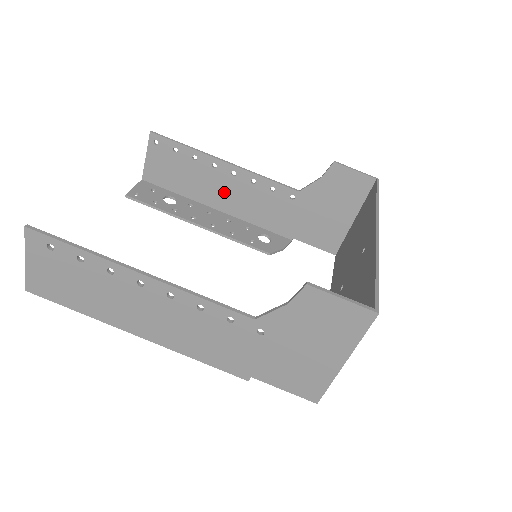
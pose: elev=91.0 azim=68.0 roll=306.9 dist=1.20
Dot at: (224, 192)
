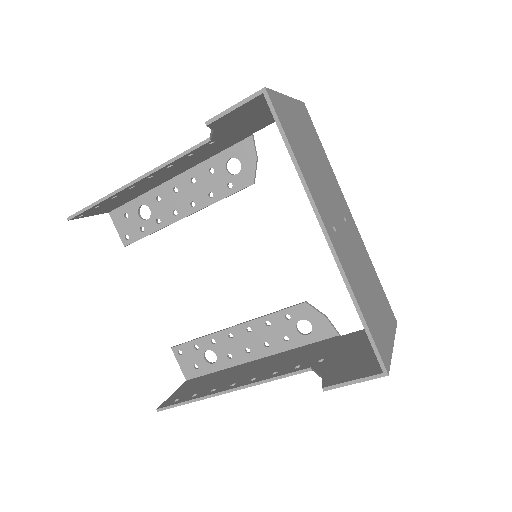
Dot at: (162, 177)
